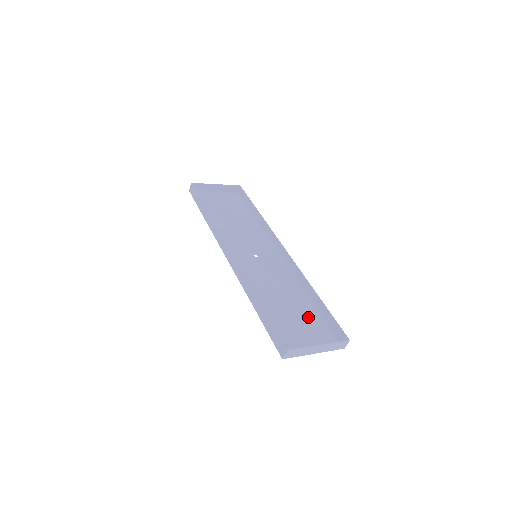
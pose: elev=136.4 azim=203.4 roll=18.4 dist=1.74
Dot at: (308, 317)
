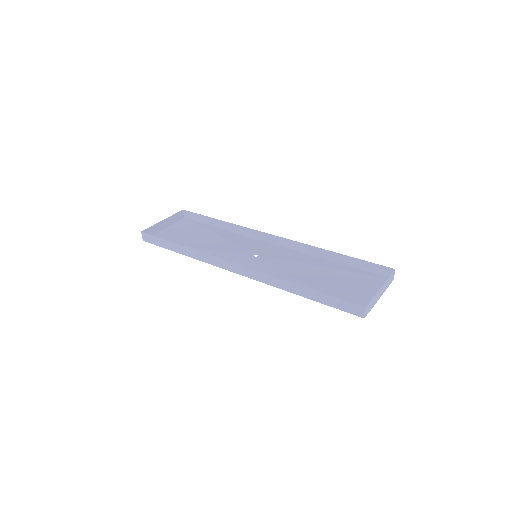
Dot at: (345, 275)
